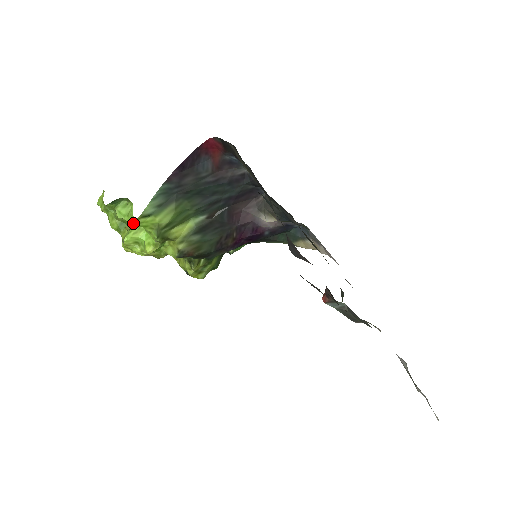
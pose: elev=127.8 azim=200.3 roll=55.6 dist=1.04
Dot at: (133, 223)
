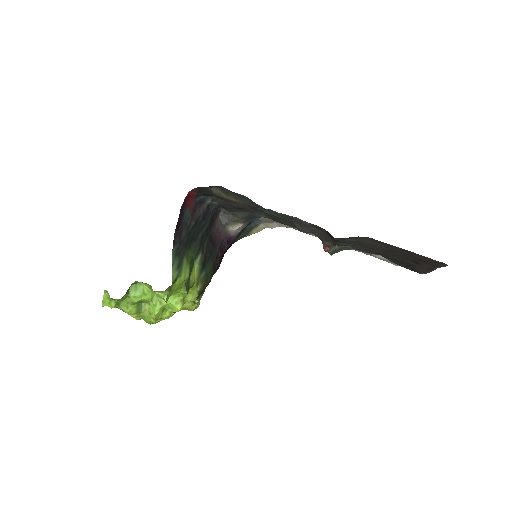
Dot at: (169, 293)
